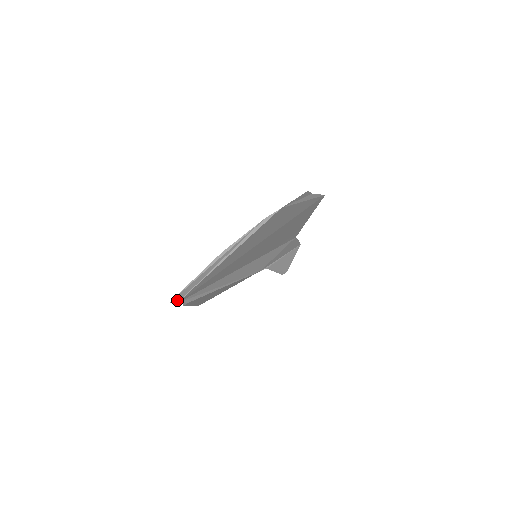
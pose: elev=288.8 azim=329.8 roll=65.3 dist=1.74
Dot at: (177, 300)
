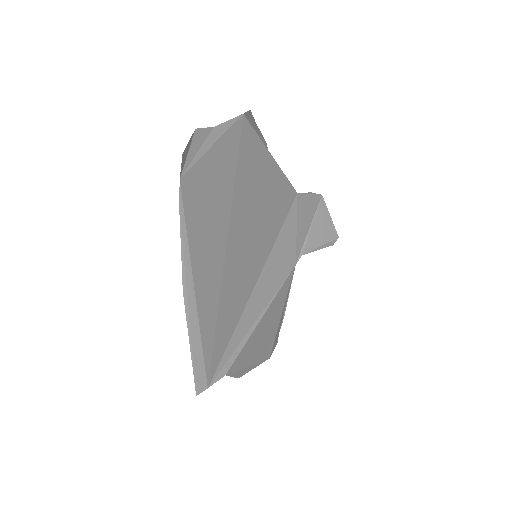
Dot at: (203, 385)
